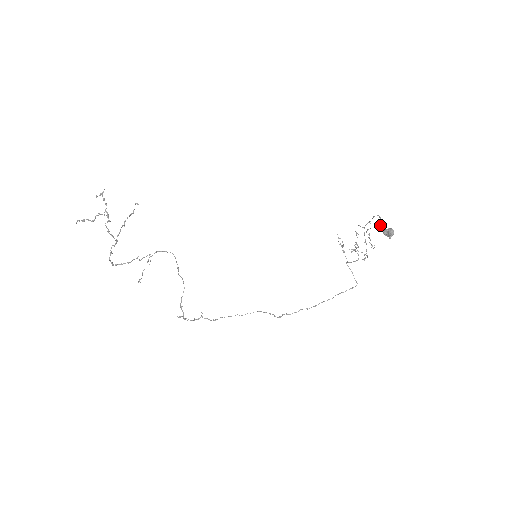
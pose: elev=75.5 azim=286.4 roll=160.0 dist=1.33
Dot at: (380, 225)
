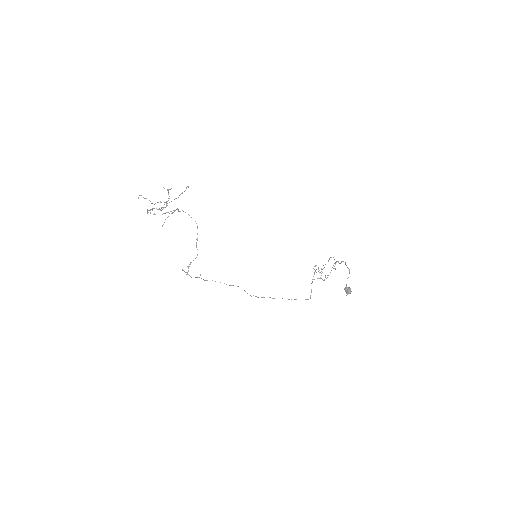
Dot at: occluded
